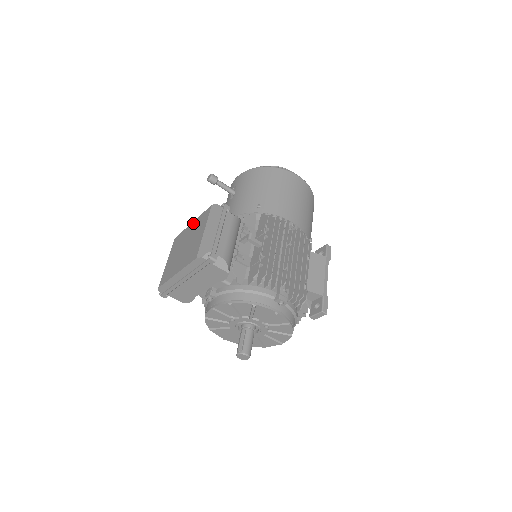
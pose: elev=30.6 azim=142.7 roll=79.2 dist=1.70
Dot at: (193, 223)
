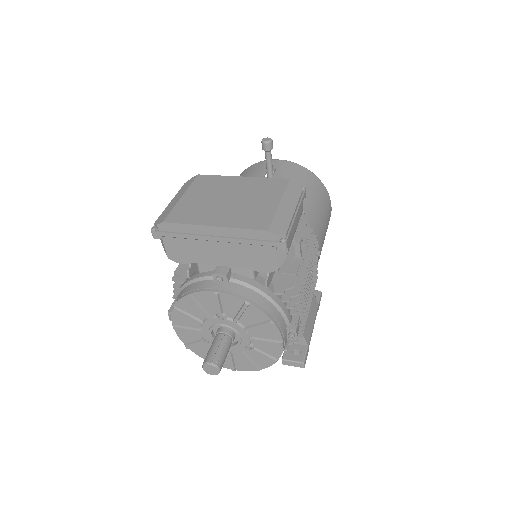
Dot at: (246, 179)
